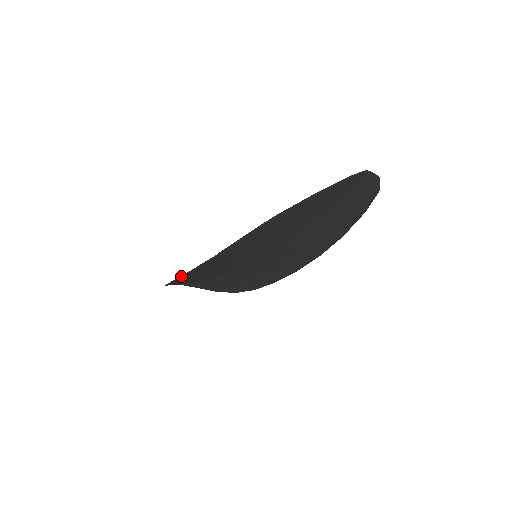
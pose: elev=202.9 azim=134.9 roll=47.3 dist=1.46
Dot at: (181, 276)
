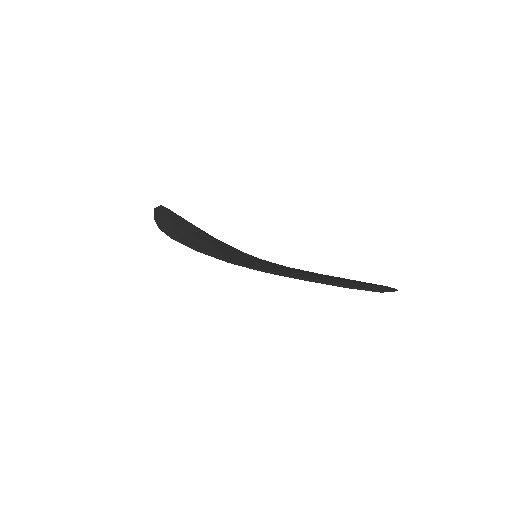
Dot at: (184, 244)
